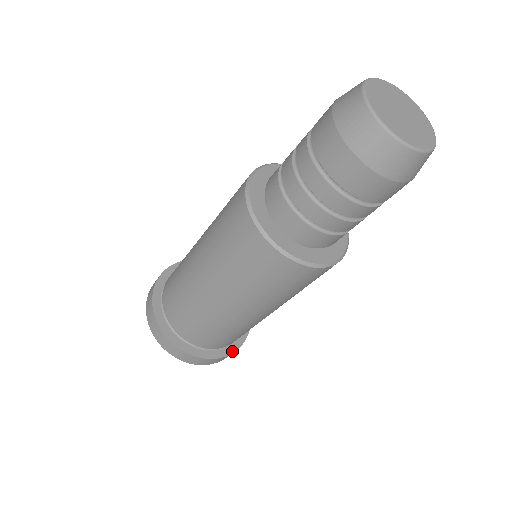
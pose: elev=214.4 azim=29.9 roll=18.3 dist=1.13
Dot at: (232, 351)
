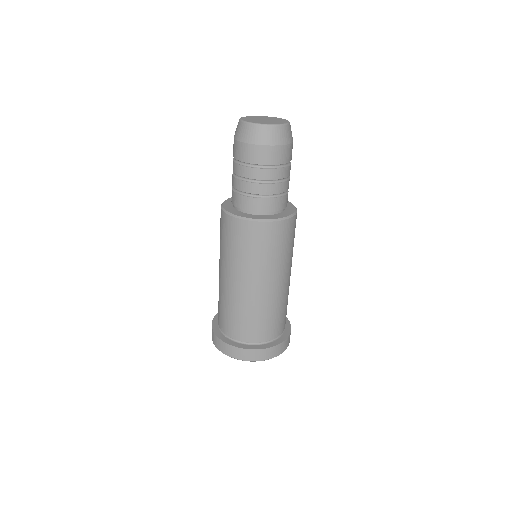
Dot at: (290, 330)
